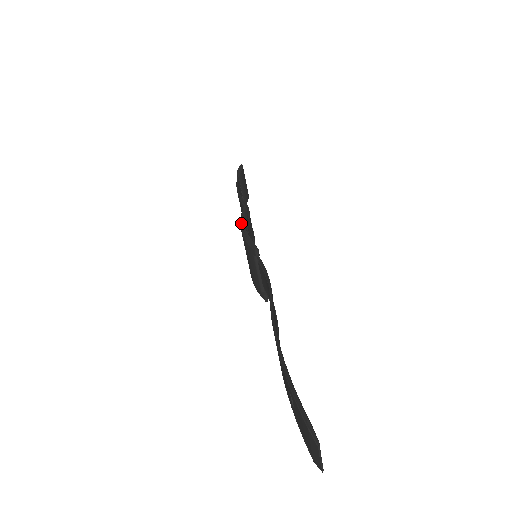
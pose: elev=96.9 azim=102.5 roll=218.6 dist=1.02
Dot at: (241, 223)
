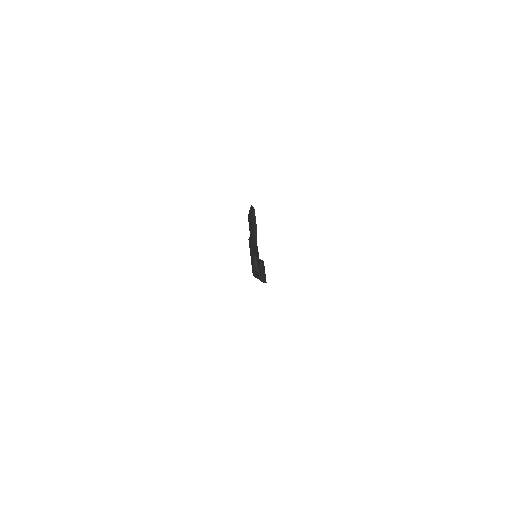
Dot at: occluded
